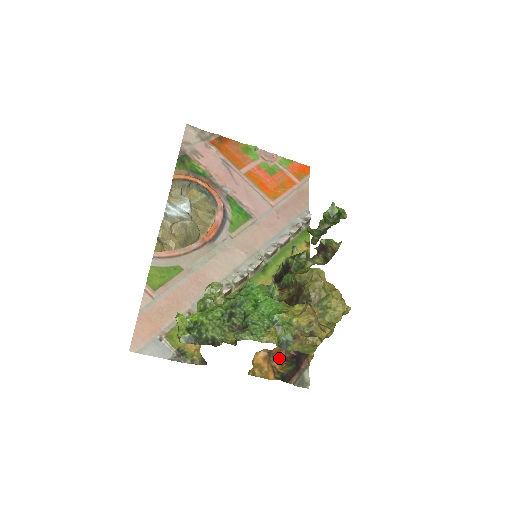
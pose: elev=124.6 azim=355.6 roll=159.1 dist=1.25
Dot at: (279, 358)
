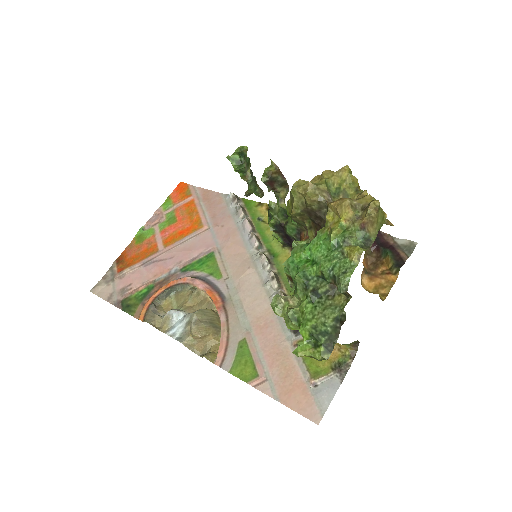
Dot at: (374, 265)
